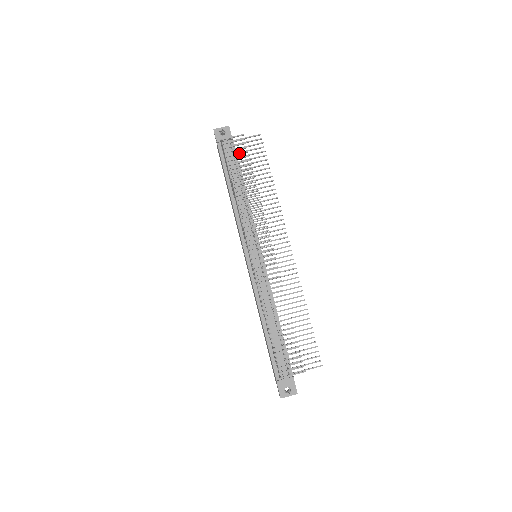
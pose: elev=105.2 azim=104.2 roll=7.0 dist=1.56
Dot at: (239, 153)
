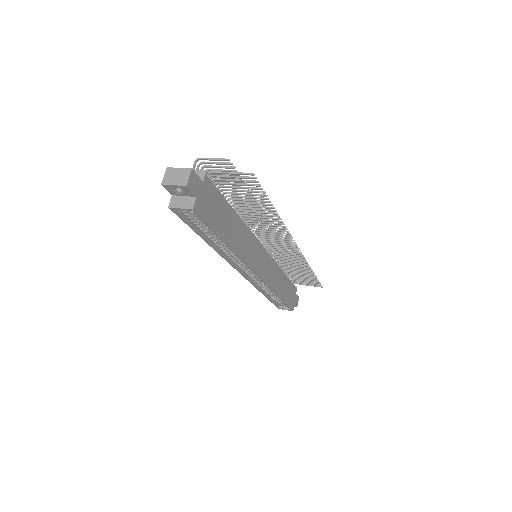
Dot at: occluded
